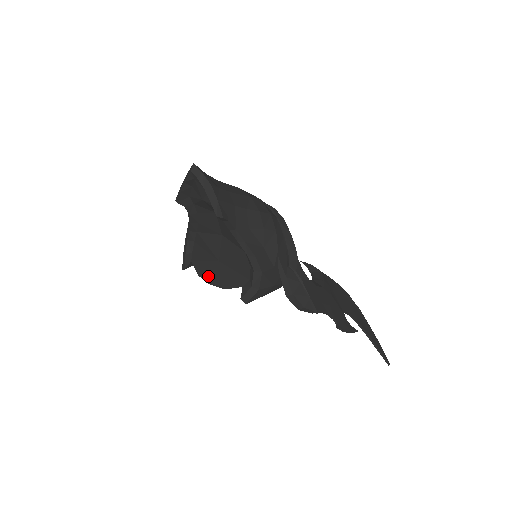
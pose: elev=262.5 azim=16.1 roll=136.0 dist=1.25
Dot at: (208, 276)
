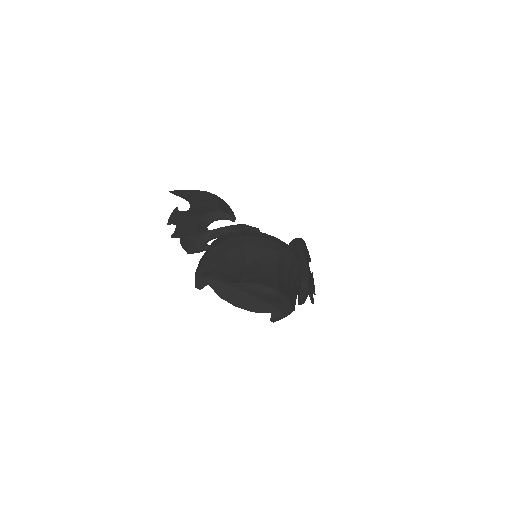
Dot at: (233, 301)
